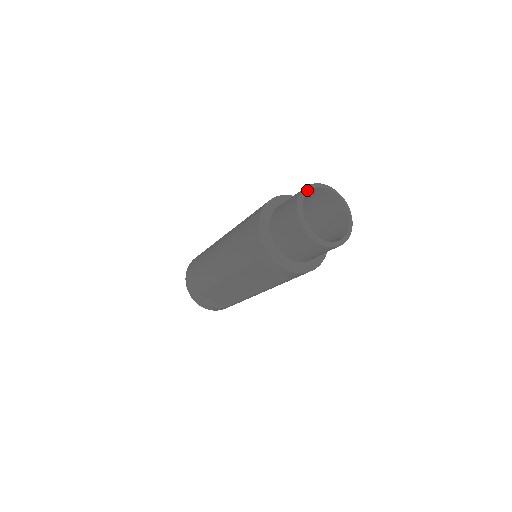
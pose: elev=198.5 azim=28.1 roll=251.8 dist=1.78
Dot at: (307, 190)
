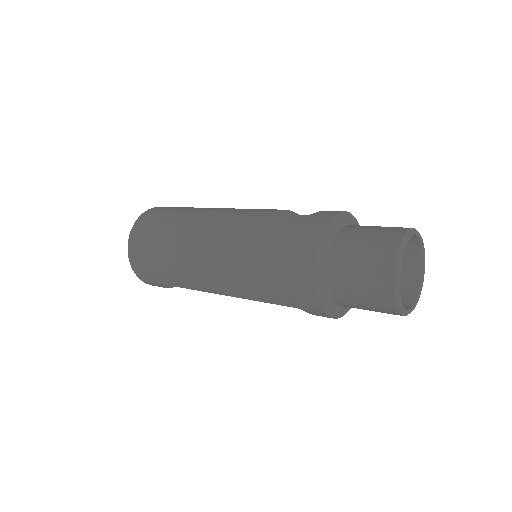
Dot at: (402, 255)
